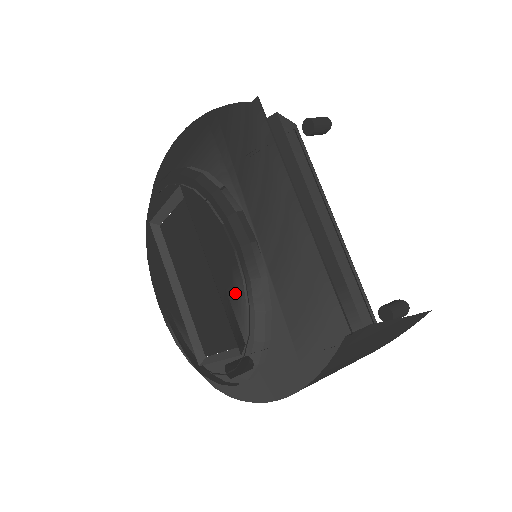
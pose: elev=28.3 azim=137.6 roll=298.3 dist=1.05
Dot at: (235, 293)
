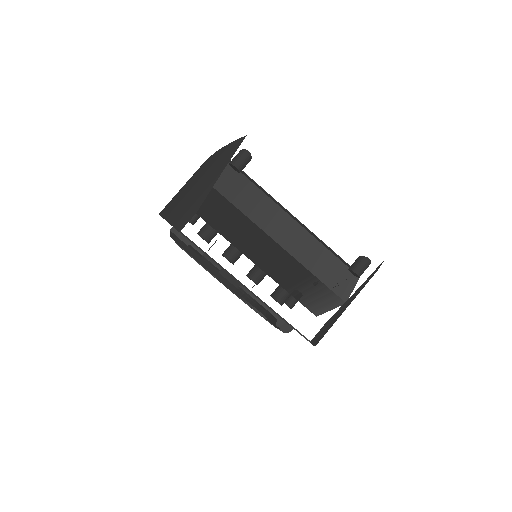
Dot at: occluded
